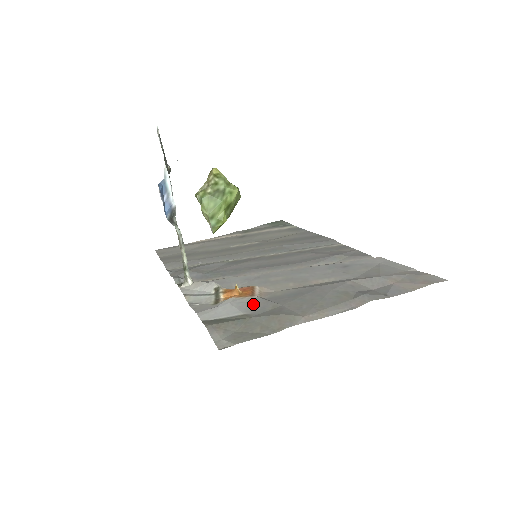
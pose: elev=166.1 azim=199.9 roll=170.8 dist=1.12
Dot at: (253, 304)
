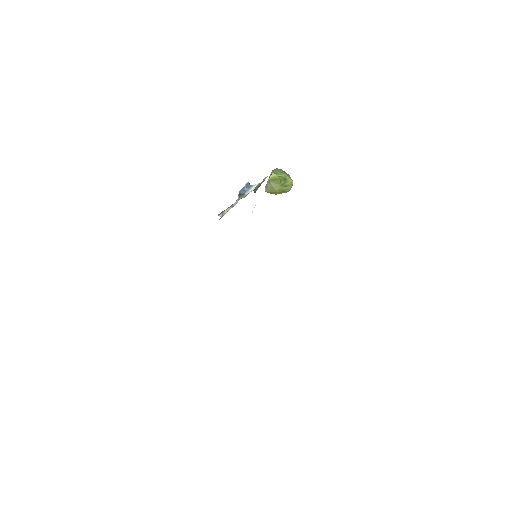
Dot at: occluded
